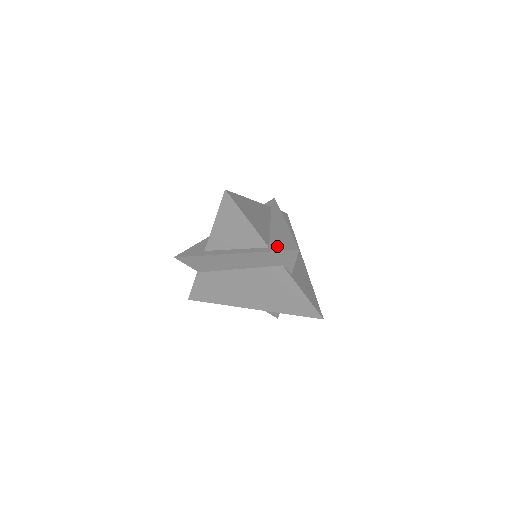
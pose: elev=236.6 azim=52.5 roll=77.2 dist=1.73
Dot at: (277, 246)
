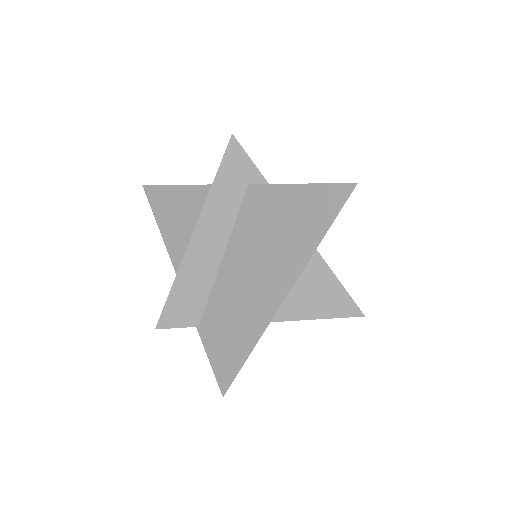
Dot at: occluded
